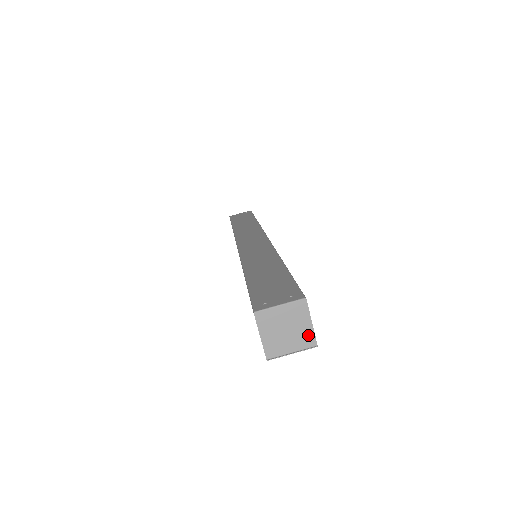
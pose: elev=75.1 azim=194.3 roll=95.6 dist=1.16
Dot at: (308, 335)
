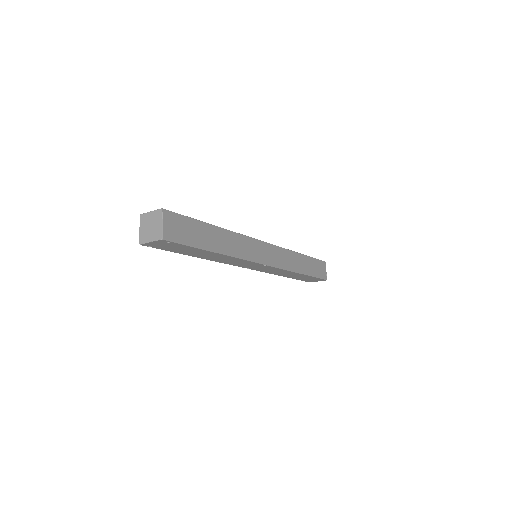
Dot at: (159, 231)
